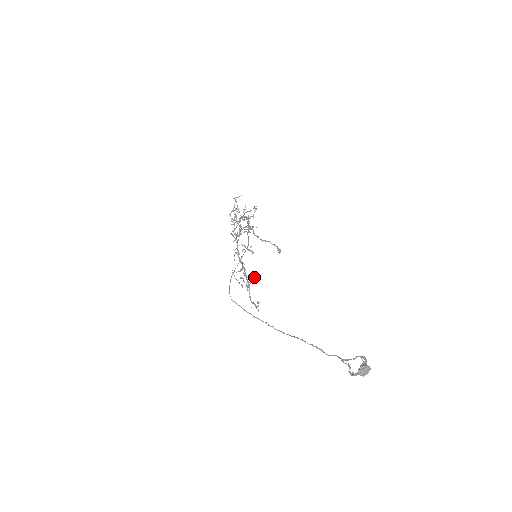
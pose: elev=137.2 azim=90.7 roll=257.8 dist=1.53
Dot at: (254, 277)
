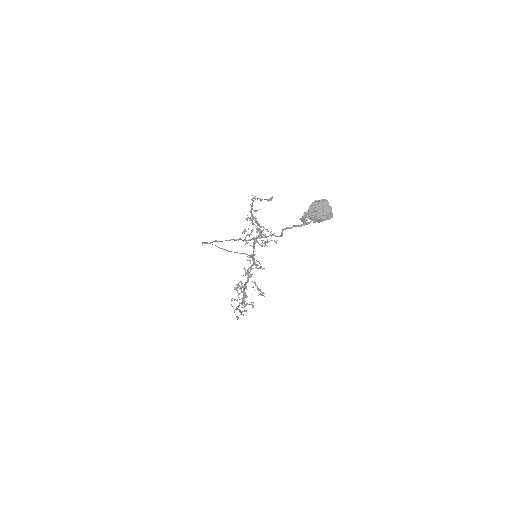
Dot at: (253, 303)
